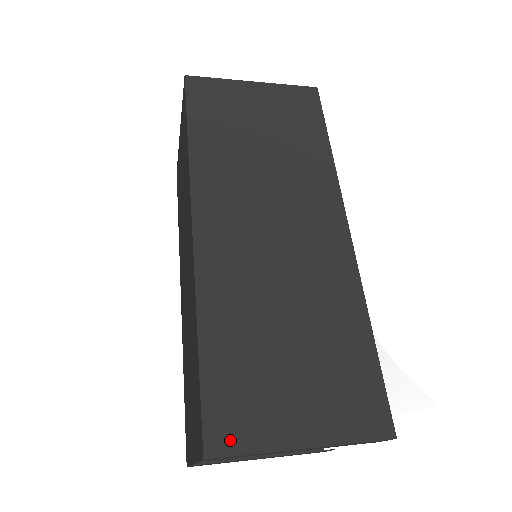
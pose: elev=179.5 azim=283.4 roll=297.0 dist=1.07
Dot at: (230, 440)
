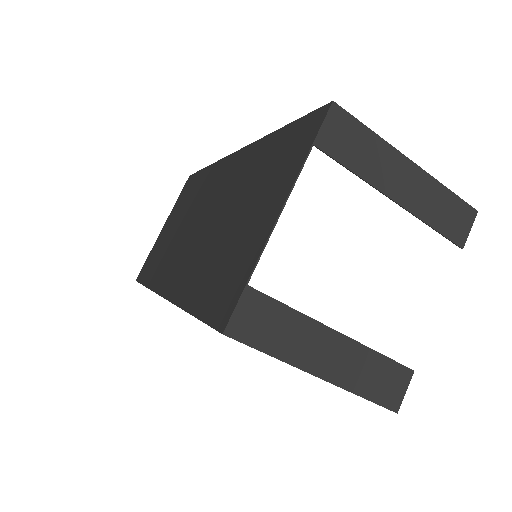
Dot at: occluded
